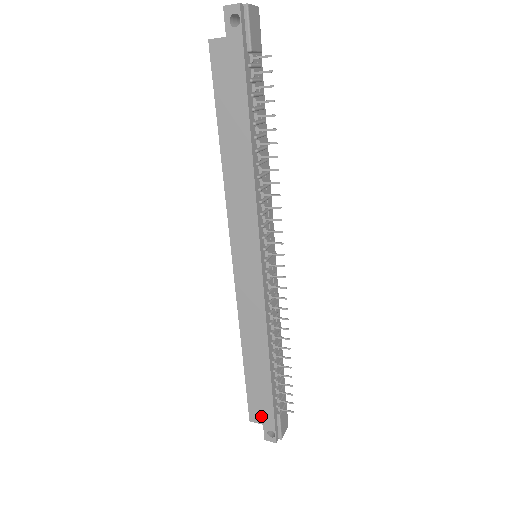
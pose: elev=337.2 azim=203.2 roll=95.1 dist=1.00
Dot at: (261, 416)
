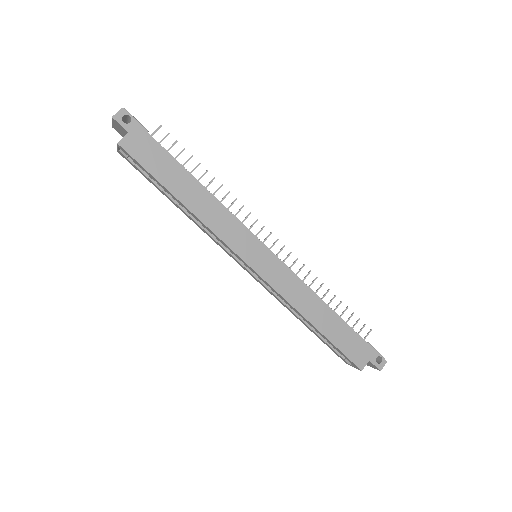
Dot at: (363, 356)
